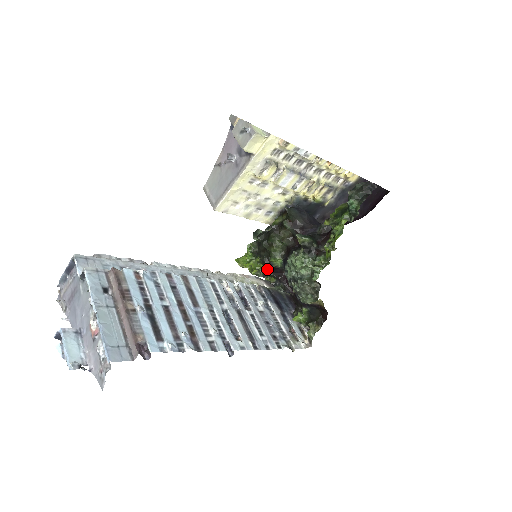
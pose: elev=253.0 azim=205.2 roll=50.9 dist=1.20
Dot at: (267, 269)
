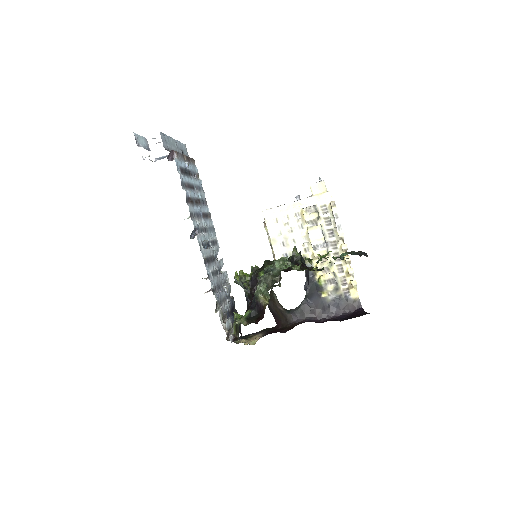
Dot at: (251, 279)
